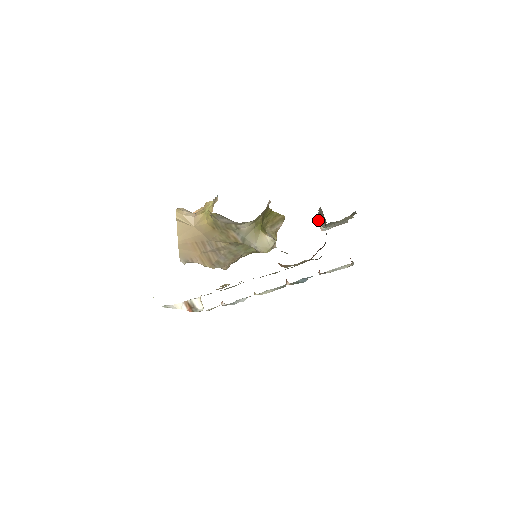
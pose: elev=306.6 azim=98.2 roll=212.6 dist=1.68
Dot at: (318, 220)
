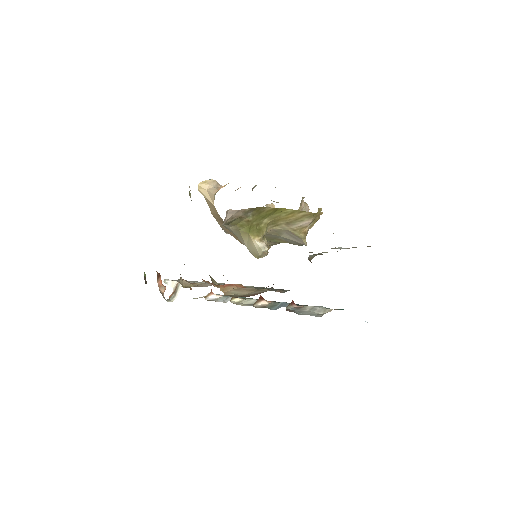
Dot at: (333, 233)
